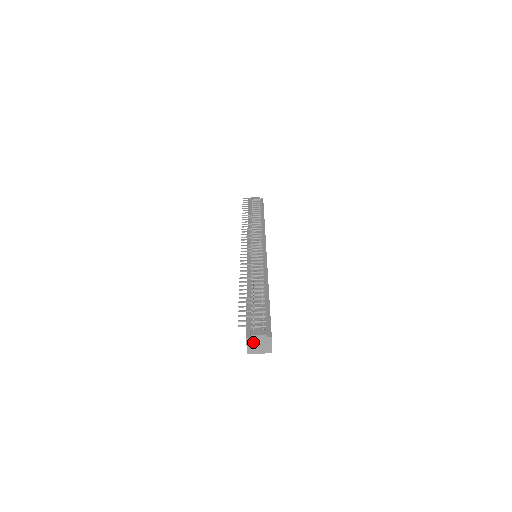
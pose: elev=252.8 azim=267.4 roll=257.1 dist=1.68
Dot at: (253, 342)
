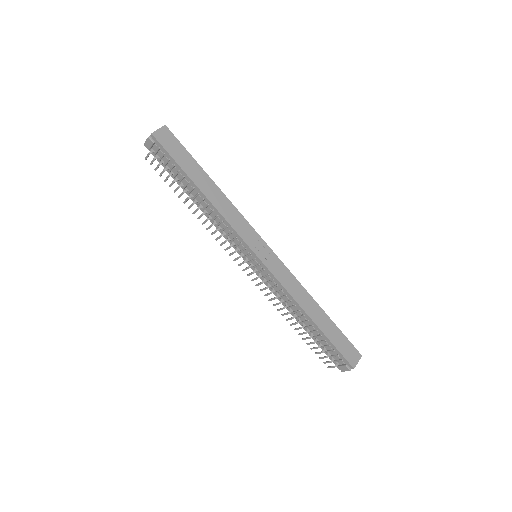
Dot at: occluded
